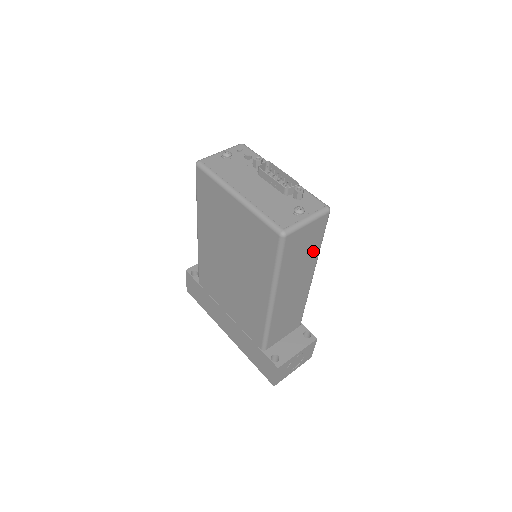
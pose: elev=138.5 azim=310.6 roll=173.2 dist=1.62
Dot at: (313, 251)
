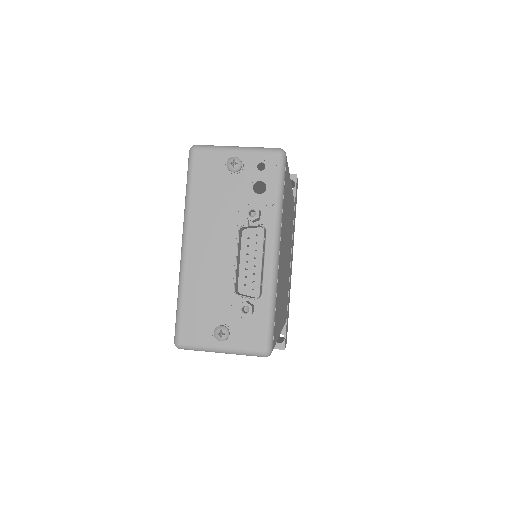
Dot at: occluded
